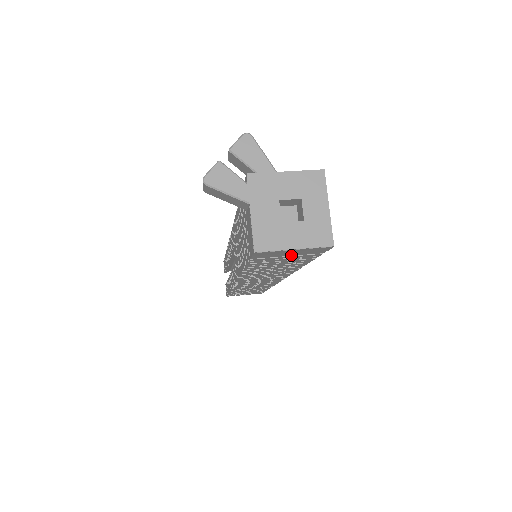
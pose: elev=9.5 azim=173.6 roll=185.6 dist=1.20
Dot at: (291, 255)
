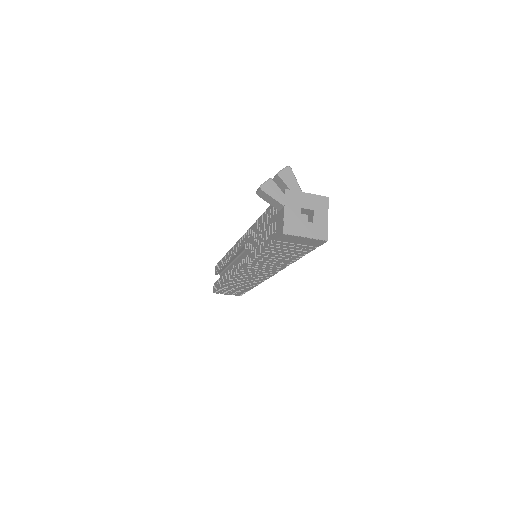
Dot at: (299, 244)
